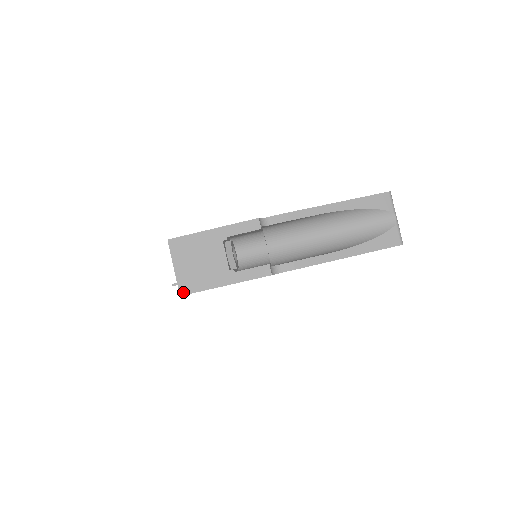
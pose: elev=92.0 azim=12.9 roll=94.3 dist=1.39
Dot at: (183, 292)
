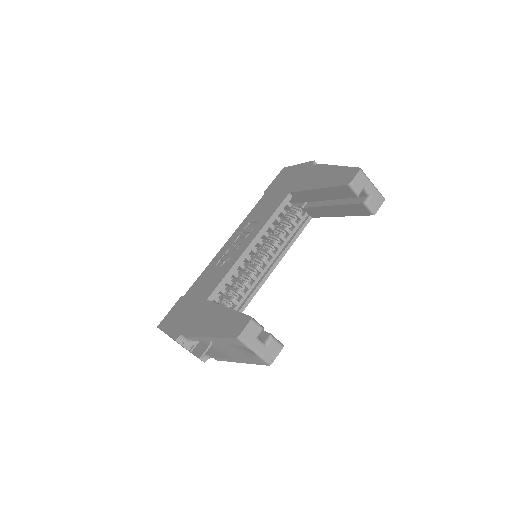
Dot at: (183, 347)
